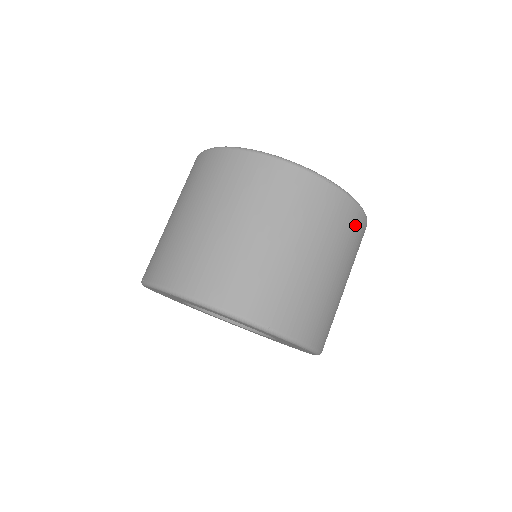
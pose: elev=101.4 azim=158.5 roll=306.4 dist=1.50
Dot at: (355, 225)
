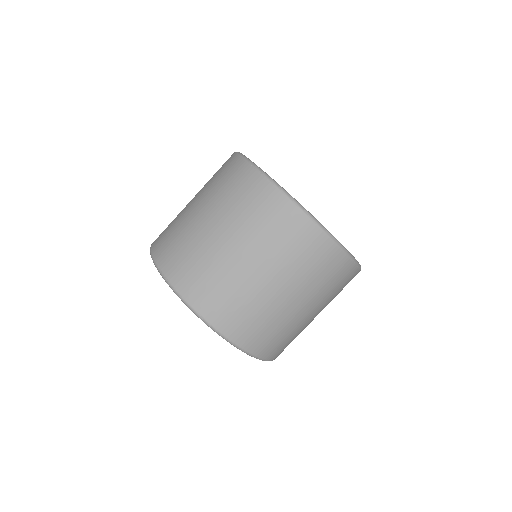
Dot at: occluded
